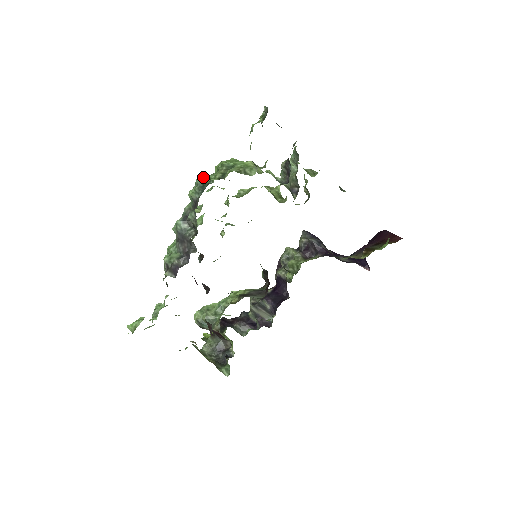
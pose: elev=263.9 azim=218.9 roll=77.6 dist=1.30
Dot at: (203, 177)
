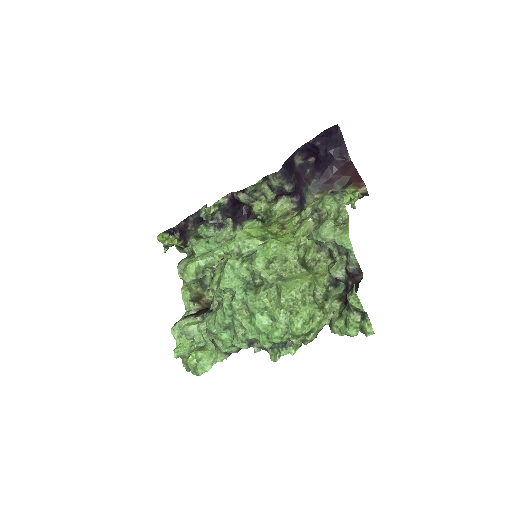
Dot at: (281, 340)
